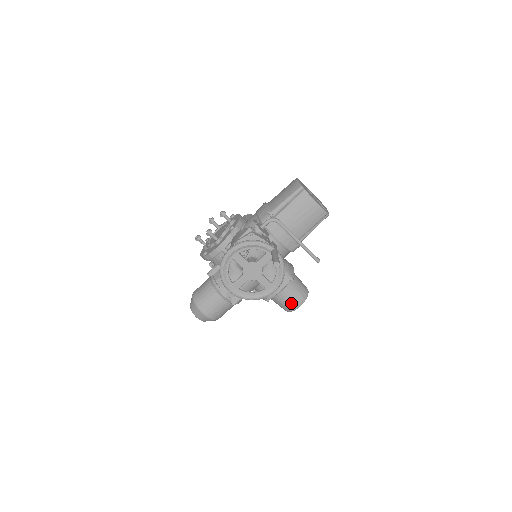
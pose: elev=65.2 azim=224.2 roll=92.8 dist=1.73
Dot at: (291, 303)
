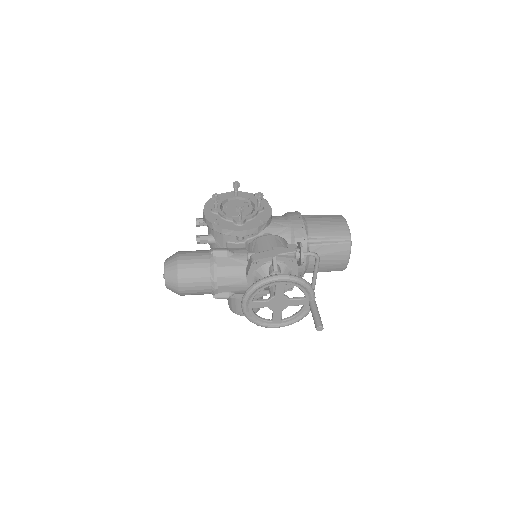
Dot at: occluded
